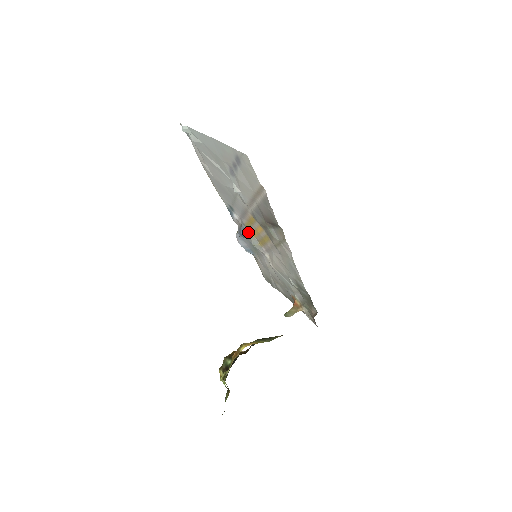
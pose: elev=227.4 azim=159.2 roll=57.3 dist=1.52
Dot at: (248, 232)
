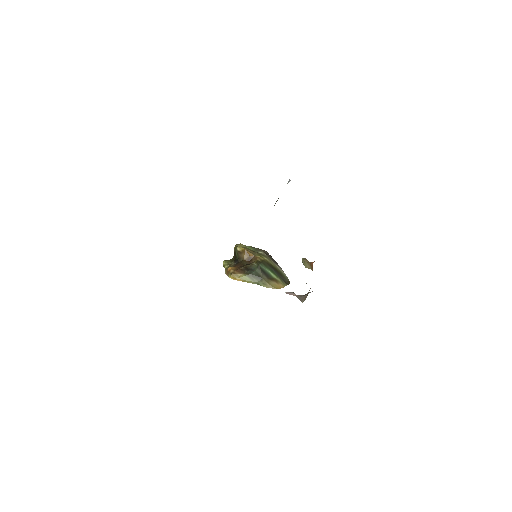
Dot at: occluded
